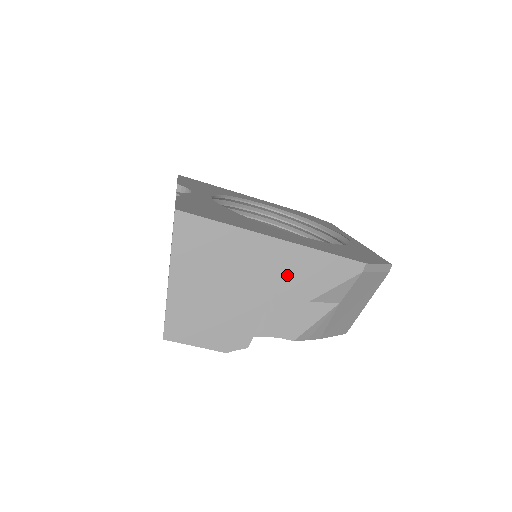
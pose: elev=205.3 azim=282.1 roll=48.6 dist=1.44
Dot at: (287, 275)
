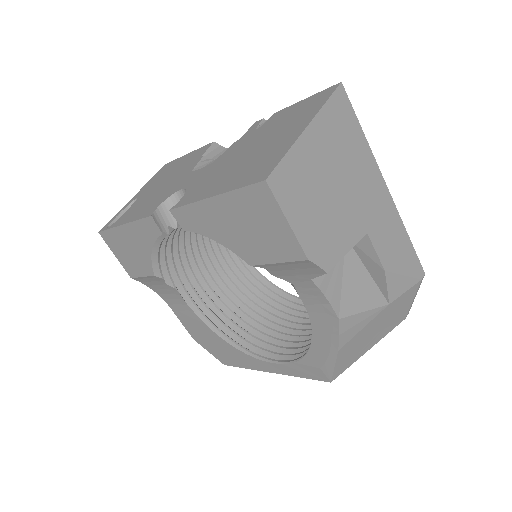
Dot at: (381, 227)
